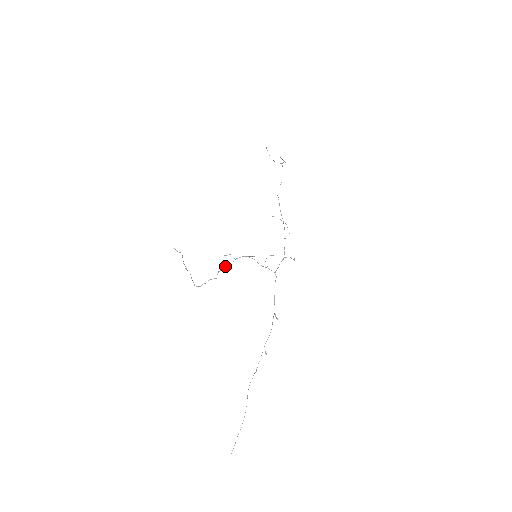
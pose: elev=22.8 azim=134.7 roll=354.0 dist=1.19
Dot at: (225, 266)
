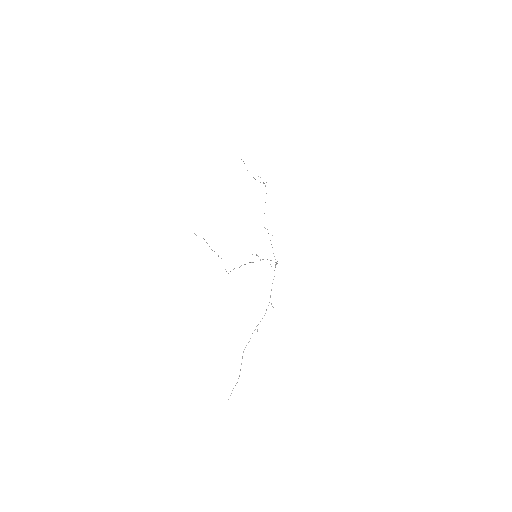
Dot at: (250, 262)
